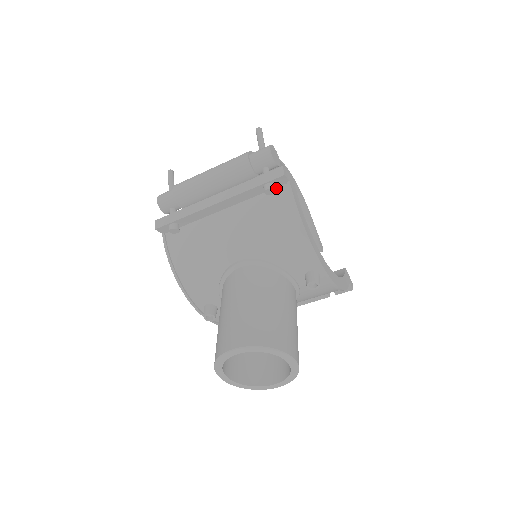
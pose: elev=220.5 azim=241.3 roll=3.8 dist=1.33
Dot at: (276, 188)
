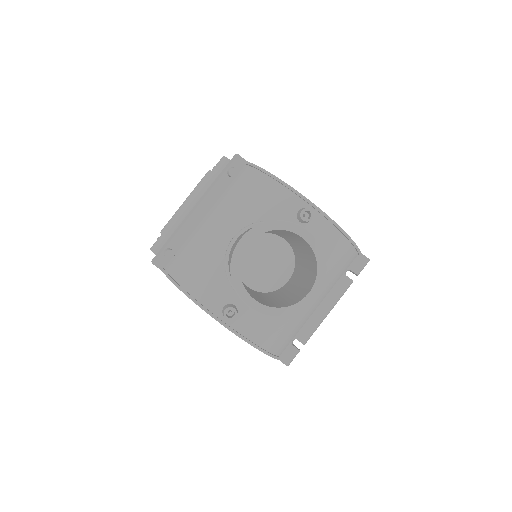
Dot at: (239, 173)
